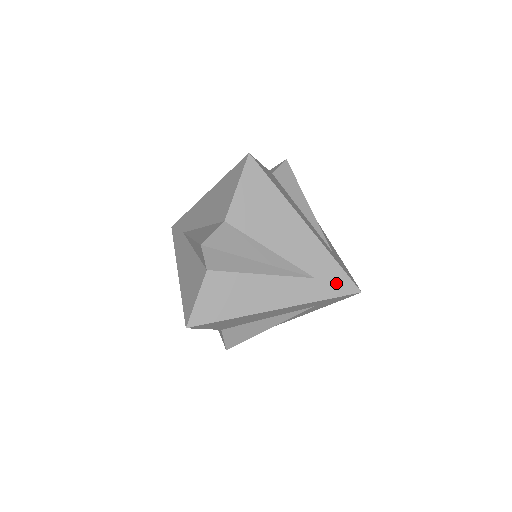
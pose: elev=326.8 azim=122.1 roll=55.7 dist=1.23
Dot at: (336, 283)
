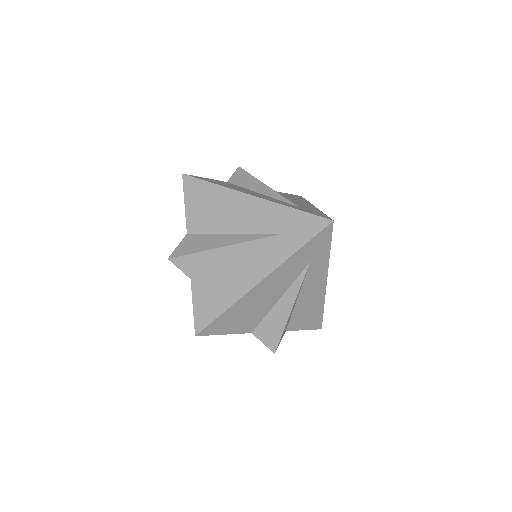
Dot at: (314, 213)
